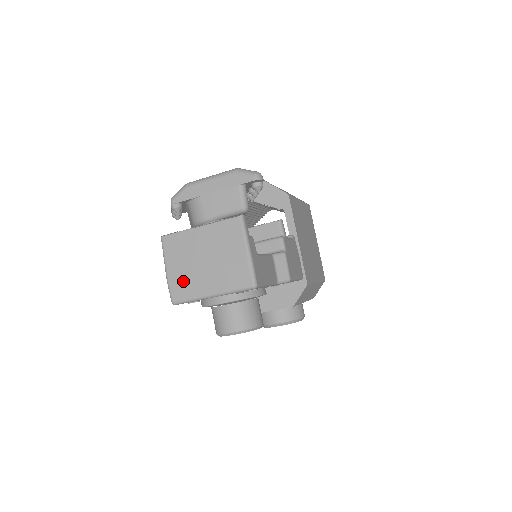
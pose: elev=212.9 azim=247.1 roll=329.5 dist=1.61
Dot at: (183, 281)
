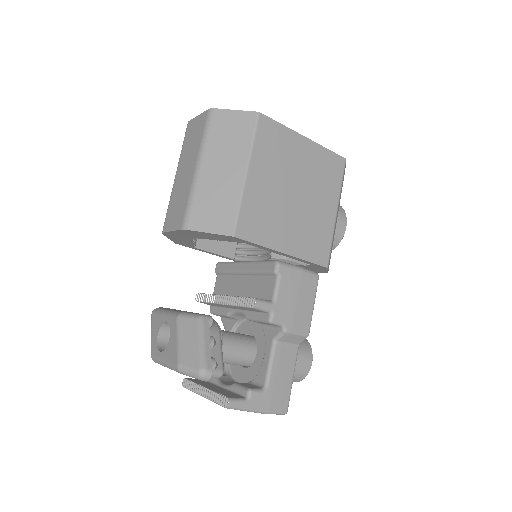
Dot at: occluded
